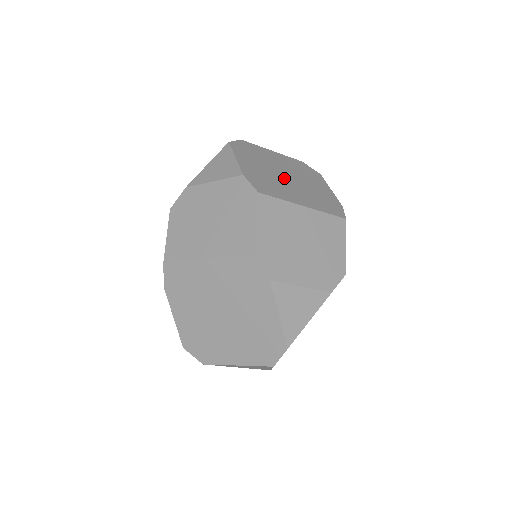
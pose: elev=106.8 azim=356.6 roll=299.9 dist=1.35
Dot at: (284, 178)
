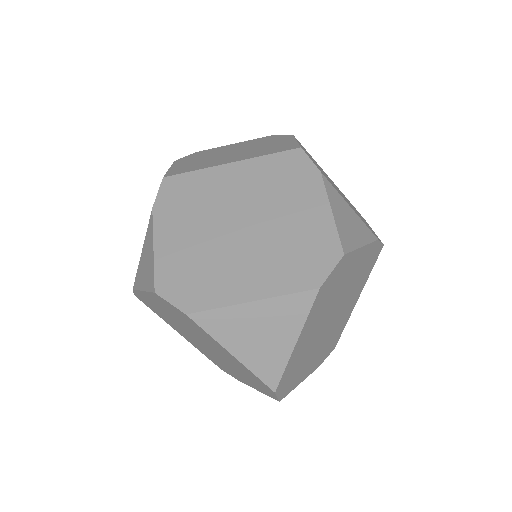
Dot at: occluded
